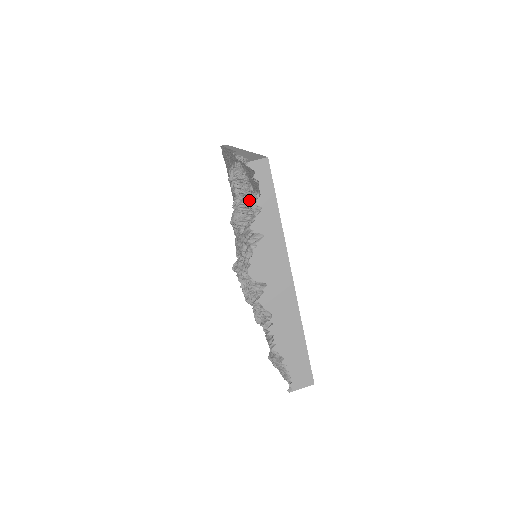
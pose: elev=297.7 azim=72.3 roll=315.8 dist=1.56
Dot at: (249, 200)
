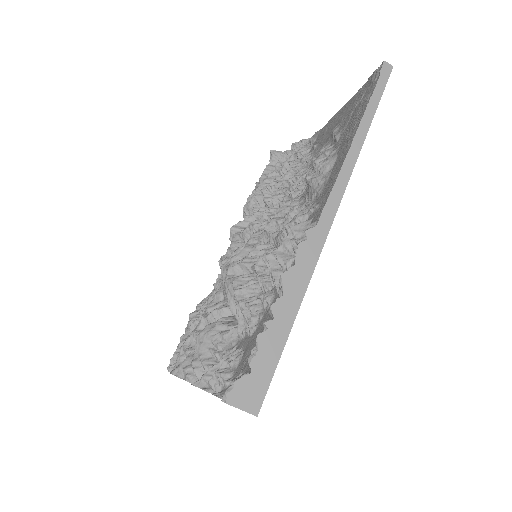
Dot at: (246, 320)
